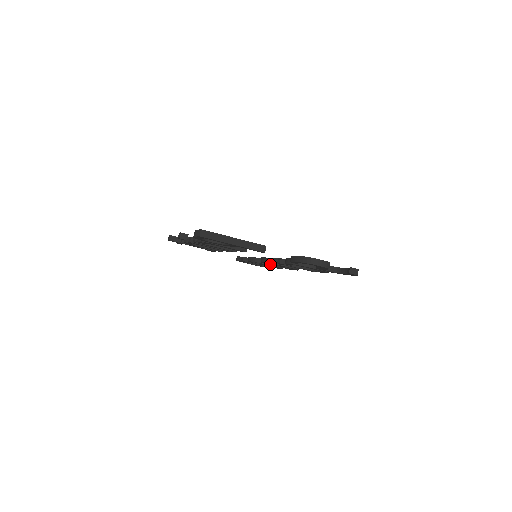
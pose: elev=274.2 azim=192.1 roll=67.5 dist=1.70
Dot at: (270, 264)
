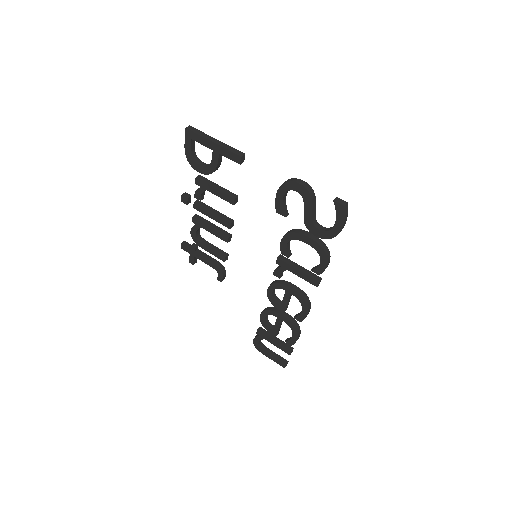
Dot at: (278, 303)
